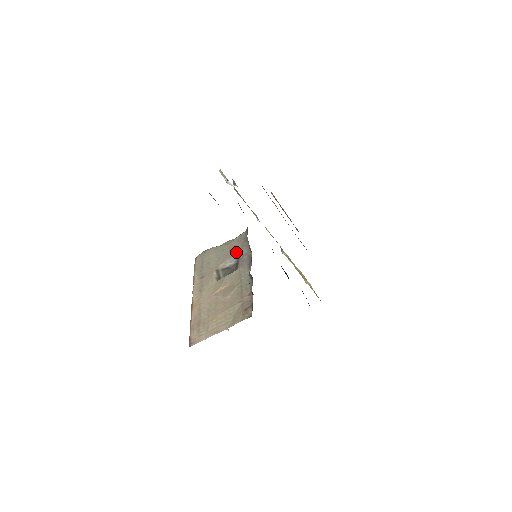
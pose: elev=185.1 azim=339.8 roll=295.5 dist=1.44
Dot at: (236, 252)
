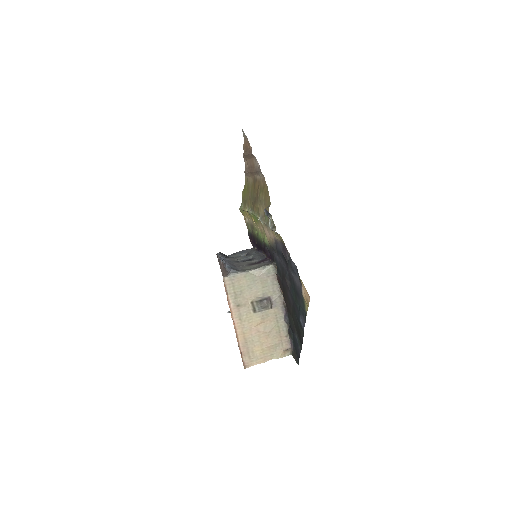
Dot at: (268, 290)
